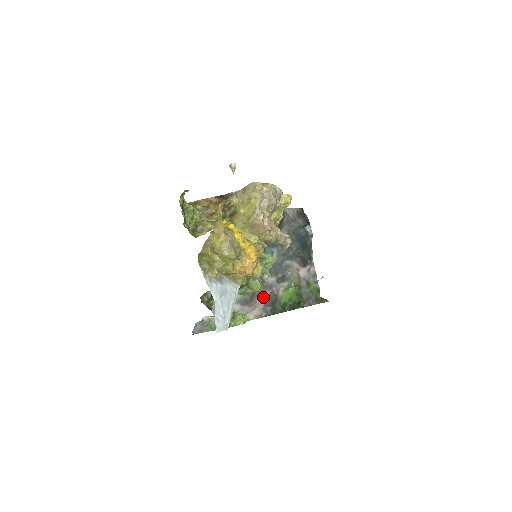
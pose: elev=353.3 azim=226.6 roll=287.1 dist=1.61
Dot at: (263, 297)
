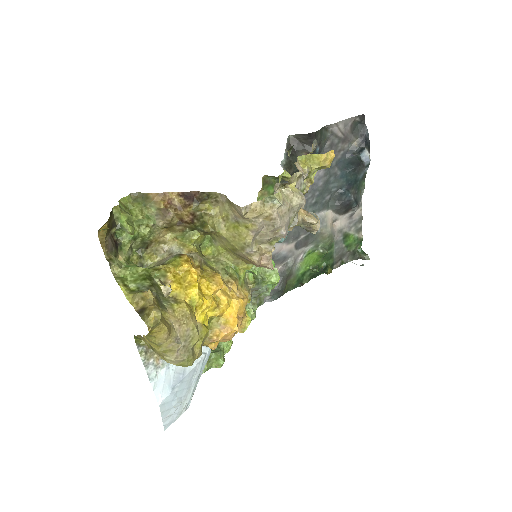
Dot at: occluded
